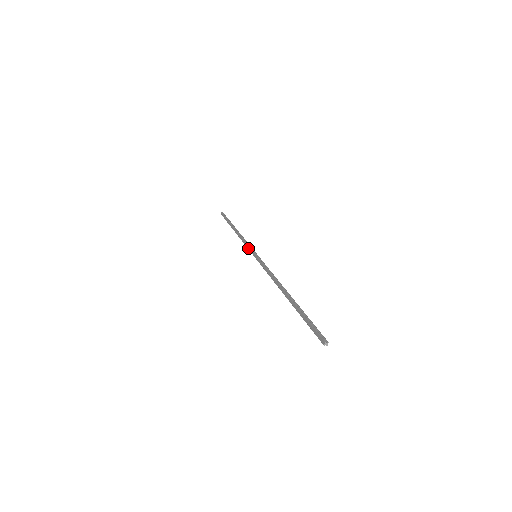
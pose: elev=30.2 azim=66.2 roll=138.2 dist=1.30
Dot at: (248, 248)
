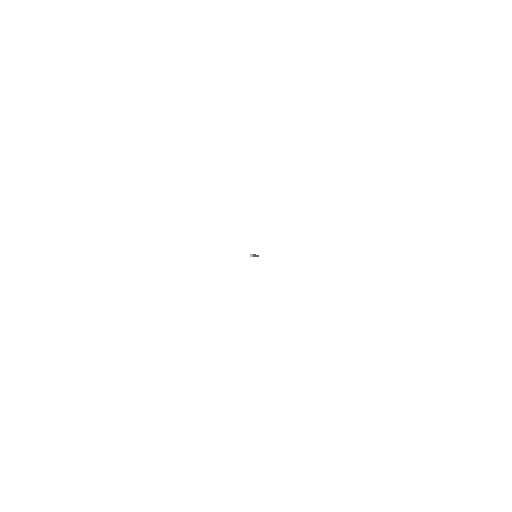
Dot at: occluded
